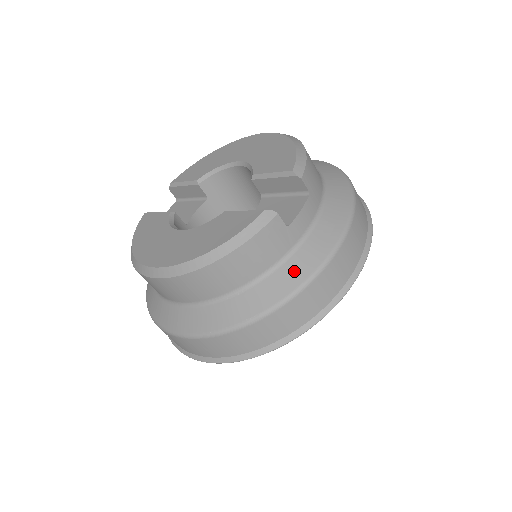
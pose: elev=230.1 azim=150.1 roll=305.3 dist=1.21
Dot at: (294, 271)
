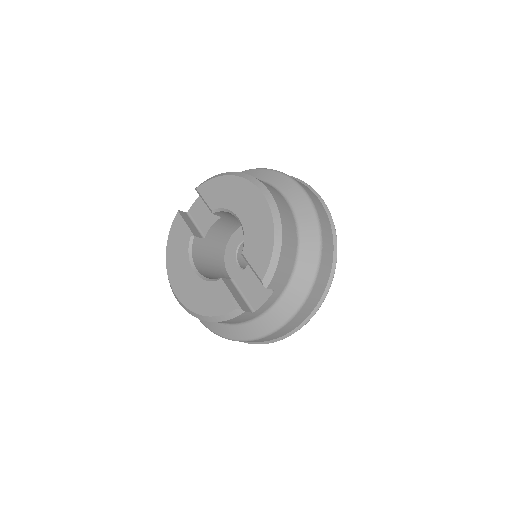
Dot at: (257, 328)
